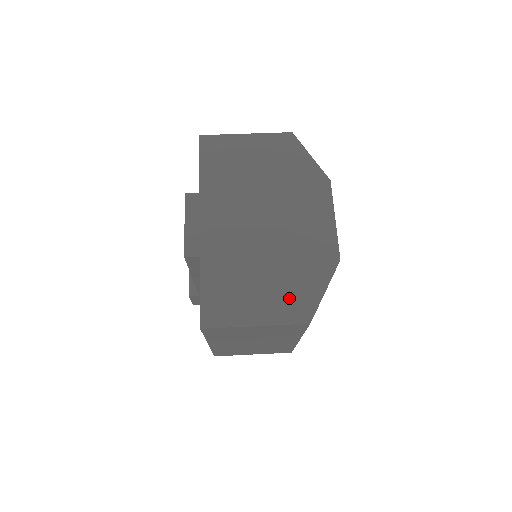
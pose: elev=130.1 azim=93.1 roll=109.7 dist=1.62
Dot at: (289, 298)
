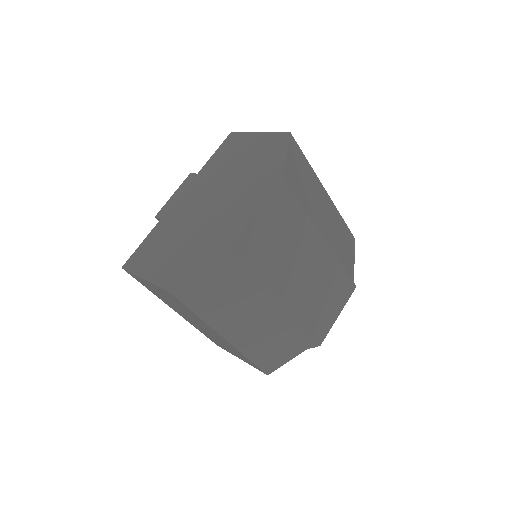
Dot at: (175, 266)
